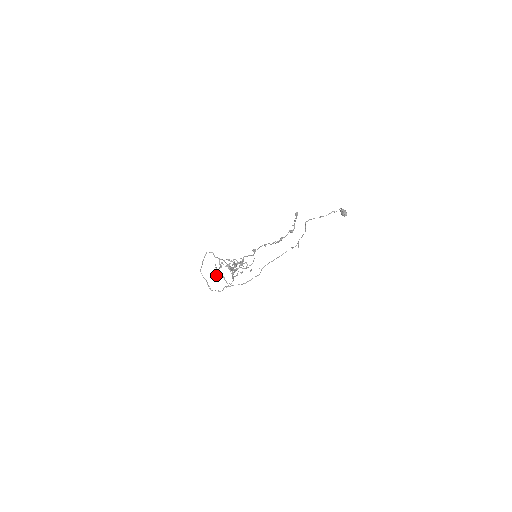
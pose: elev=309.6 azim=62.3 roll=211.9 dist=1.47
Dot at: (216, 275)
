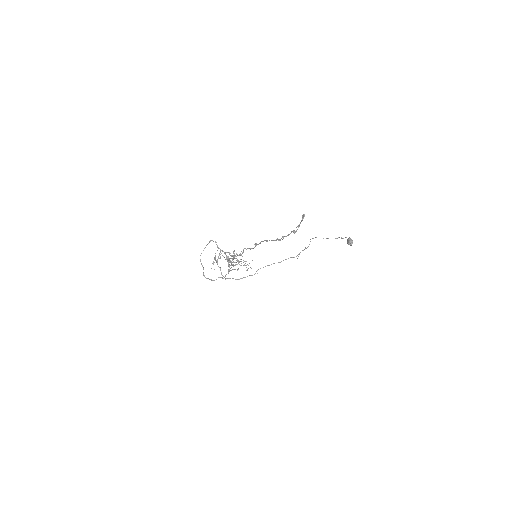
Dot at: (213, 264)
